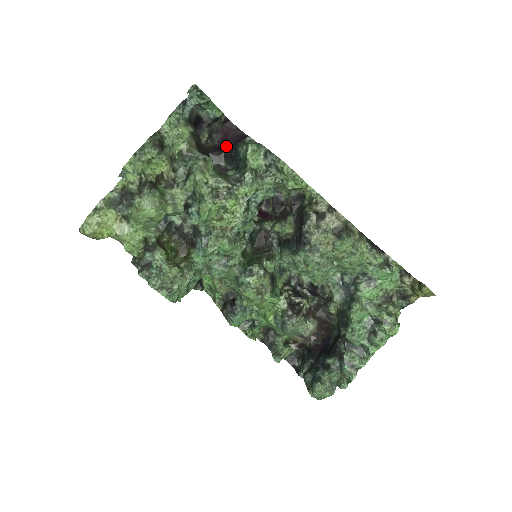
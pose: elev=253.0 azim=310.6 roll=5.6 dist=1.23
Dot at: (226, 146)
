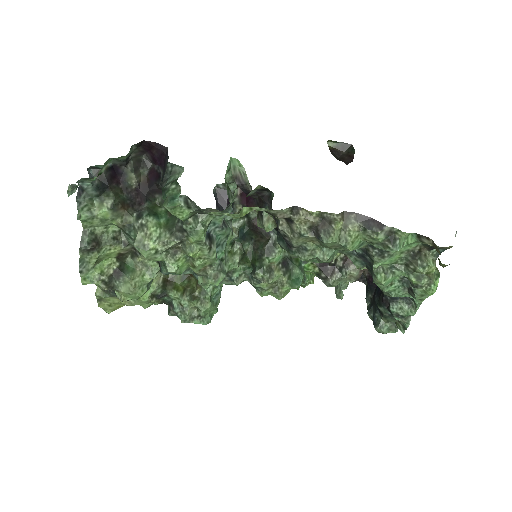
Dot at: (159, 169)
